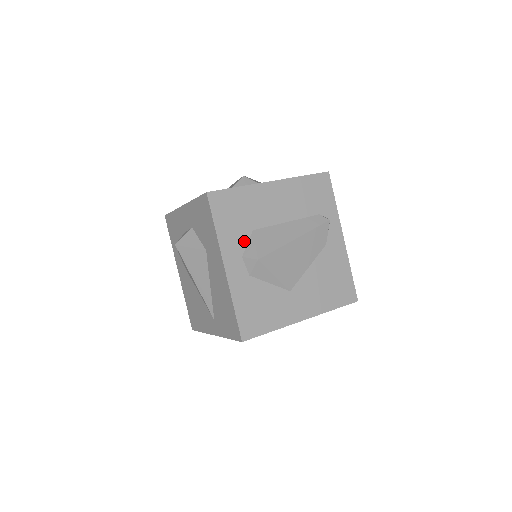
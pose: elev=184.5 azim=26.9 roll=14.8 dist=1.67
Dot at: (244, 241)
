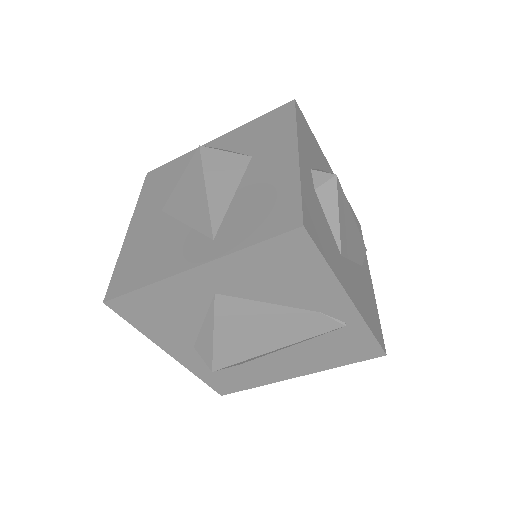
Dot at: (313, 164)
